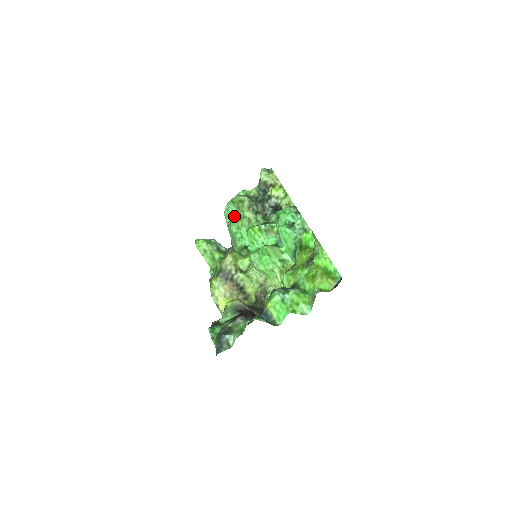
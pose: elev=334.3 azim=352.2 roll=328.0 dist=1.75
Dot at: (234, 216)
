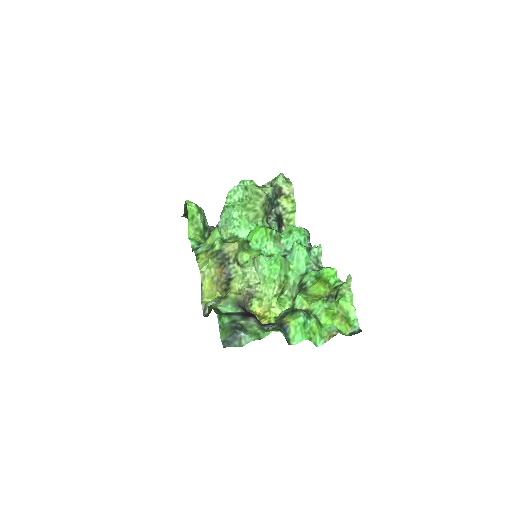
Dot at: (240, 202)
